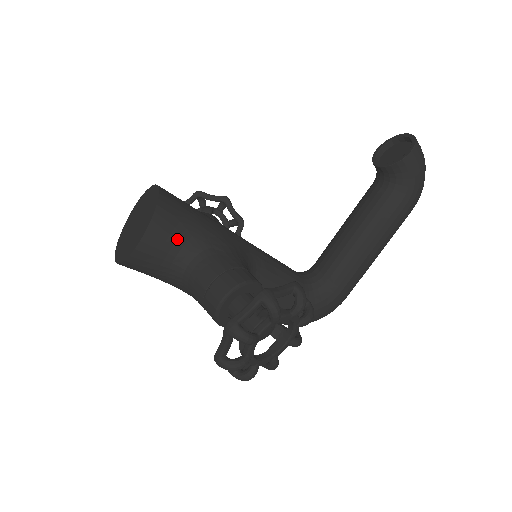
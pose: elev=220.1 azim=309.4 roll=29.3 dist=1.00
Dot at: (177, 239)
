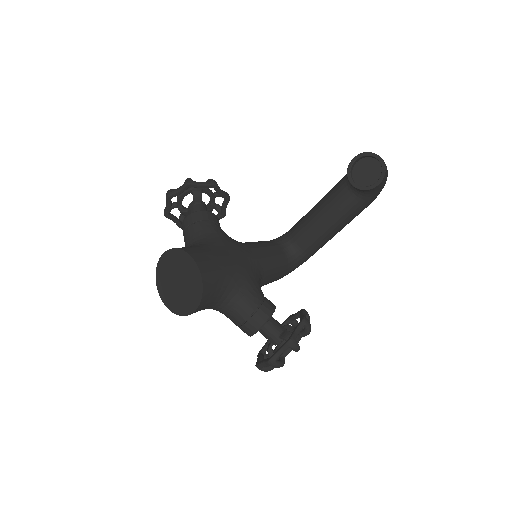
Dot at: (217, 297)
